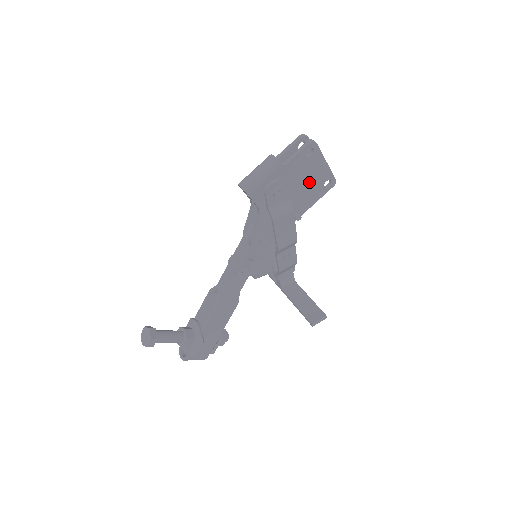
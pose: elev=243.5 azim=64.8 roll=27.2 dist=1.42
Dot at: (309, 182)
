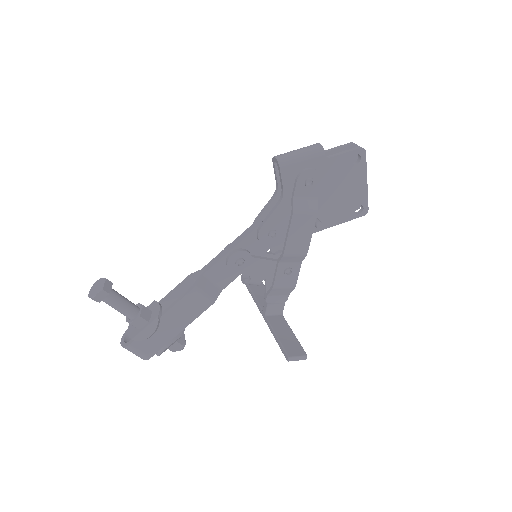
Dot at: (343, 194)
